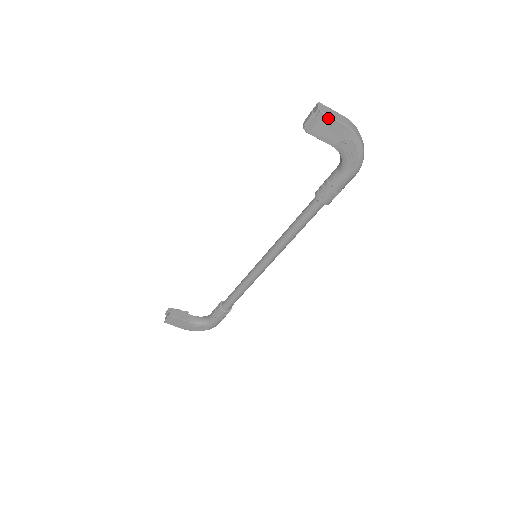
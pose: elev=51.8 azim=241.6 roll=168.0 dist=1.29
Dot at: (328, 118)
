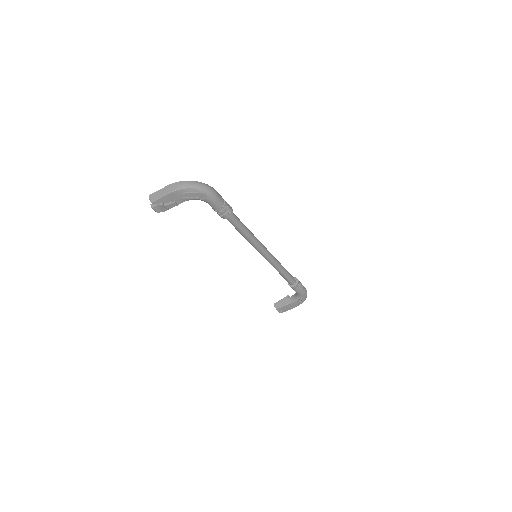
Dot at: (159, 200)
